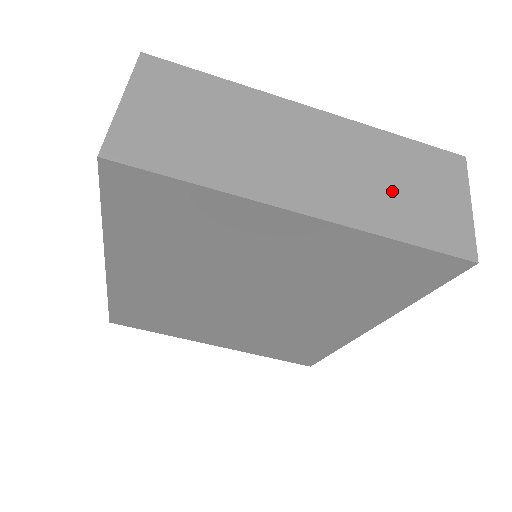
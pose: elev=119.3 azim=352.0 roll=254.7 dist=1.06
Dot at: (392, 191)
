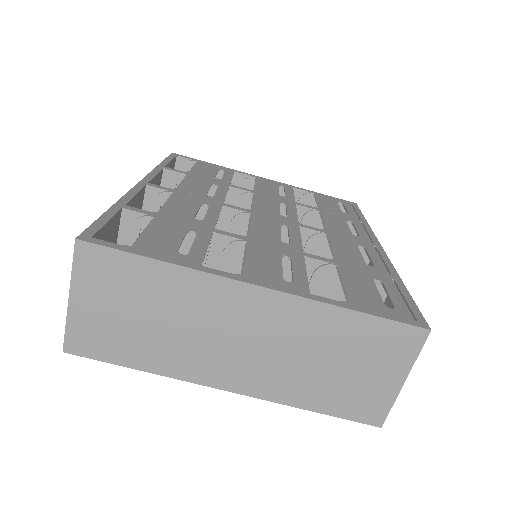
Dot at: (320, 370)
